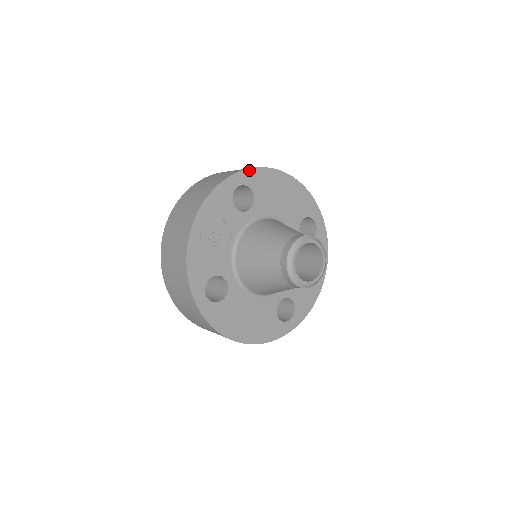
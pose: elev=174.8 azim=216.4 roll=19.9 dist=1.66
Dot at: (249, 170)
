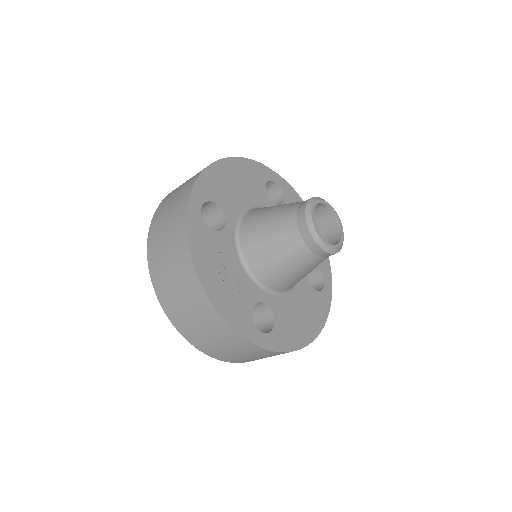
Dot at: (195, 185)
